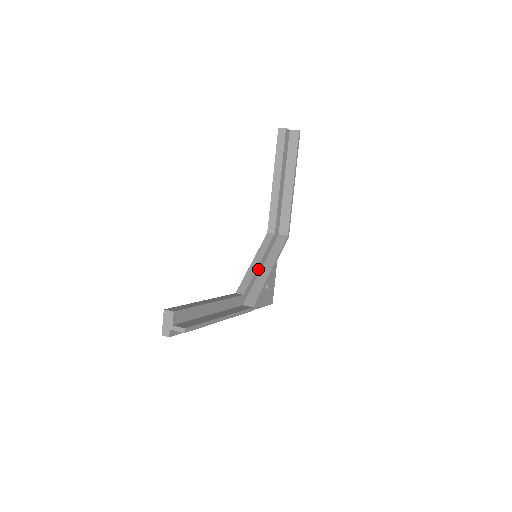
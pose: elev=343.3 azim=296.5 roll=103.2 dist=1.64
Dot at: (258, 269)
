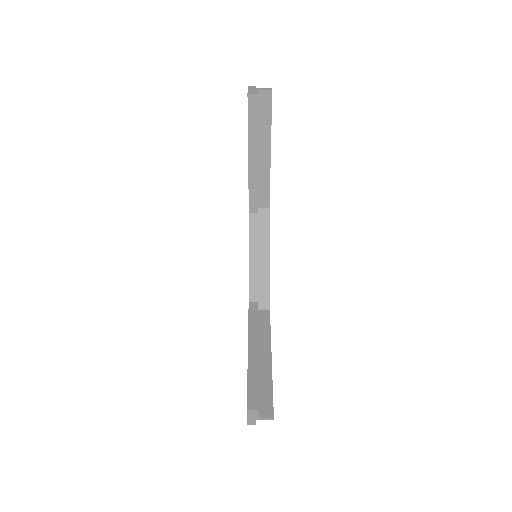
Dot at: (258, 264)
